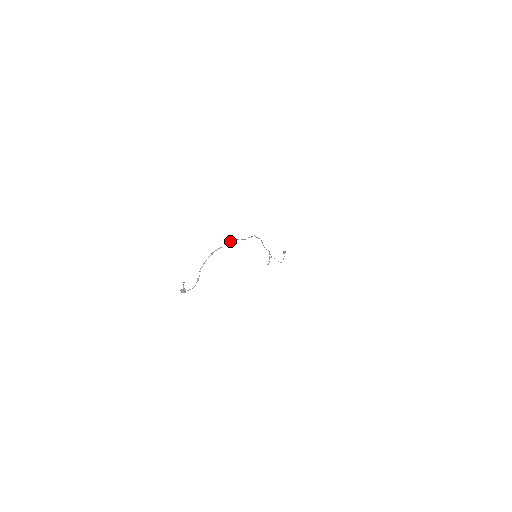
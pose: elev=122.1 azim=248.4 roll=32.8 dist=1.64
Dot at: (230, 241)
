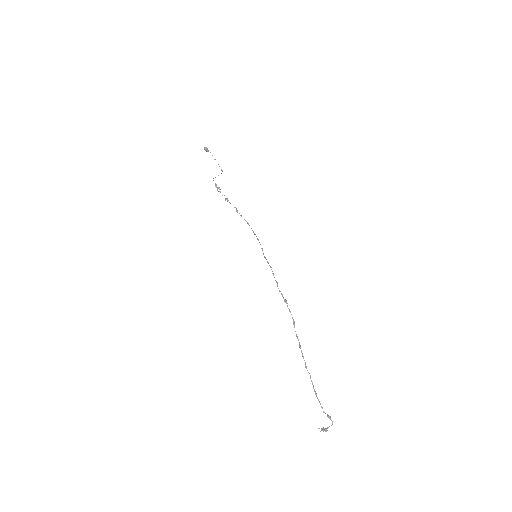
Dot at: occluded
